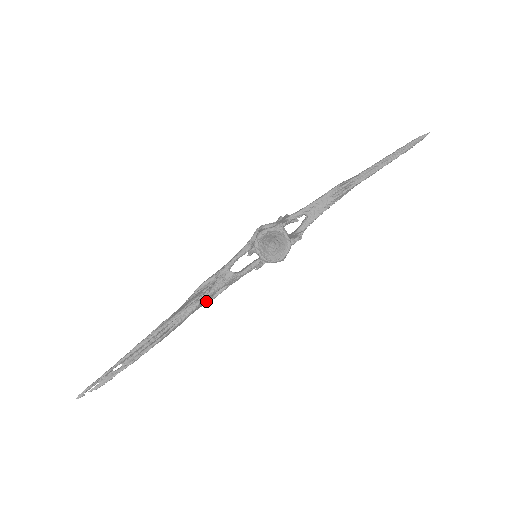
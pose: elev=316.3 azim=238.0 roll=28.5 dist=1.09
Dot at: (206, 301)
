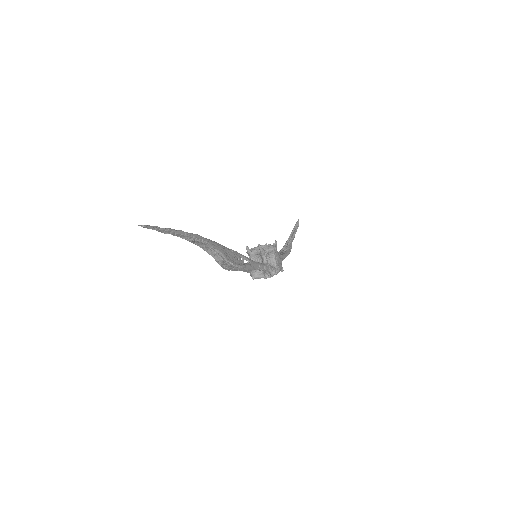
Dot at: (237, 264)
